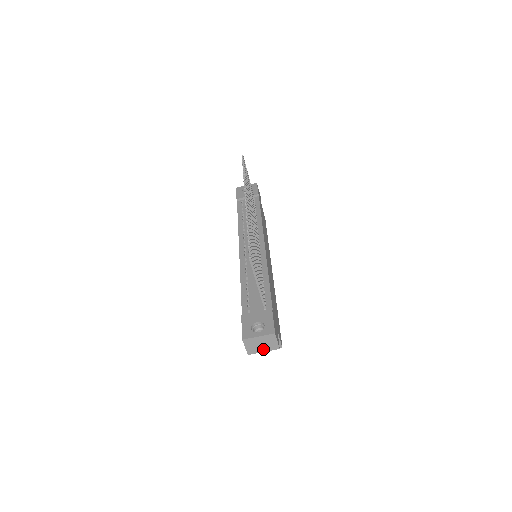
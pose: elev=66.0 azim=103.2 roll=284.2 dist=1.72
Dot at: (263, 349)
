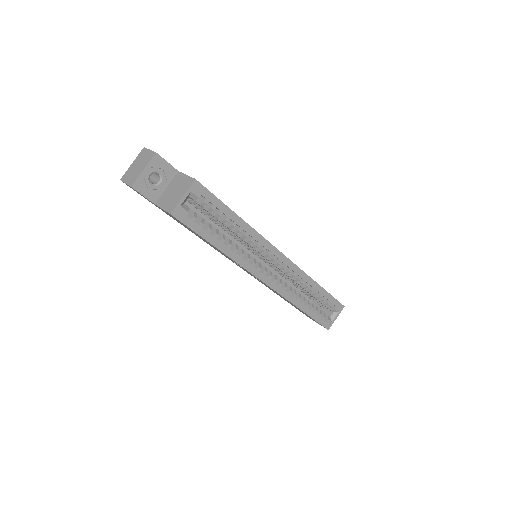
Dot at: (142, 168)
